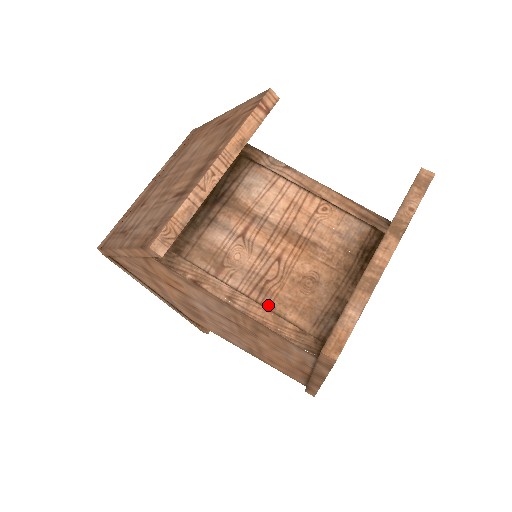
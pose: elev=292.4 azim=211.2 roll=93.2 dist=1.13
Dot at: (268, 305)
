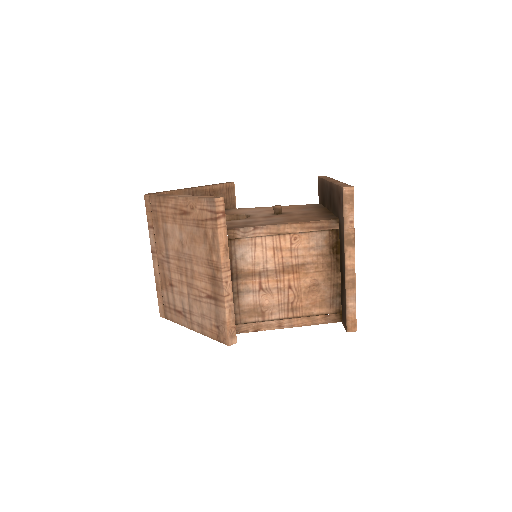
Dot at: (301, 315)
